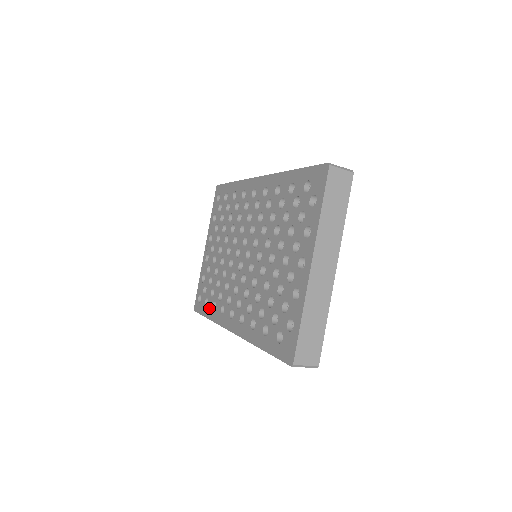
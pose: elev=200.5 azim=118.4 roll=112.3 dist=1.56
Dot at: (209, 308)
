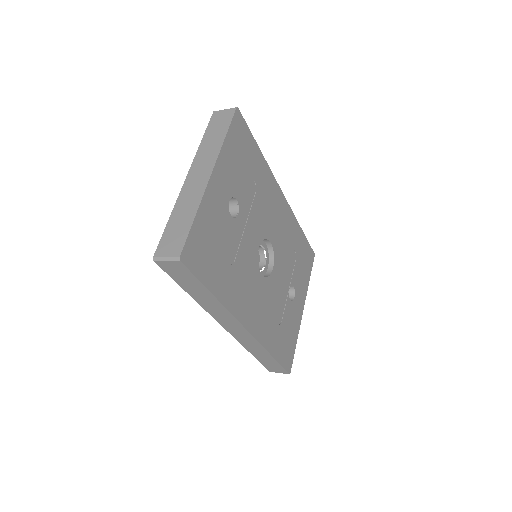
Dot at: occluded
